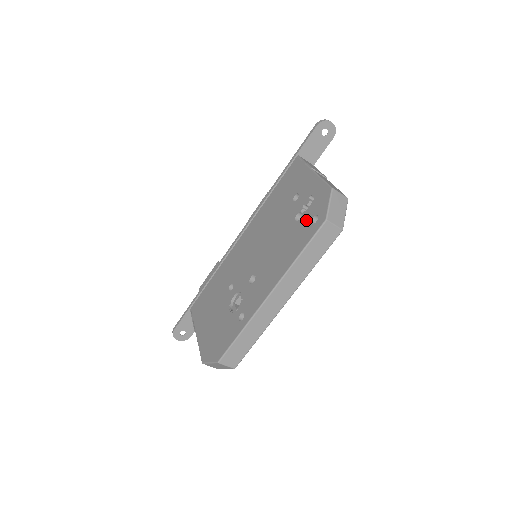
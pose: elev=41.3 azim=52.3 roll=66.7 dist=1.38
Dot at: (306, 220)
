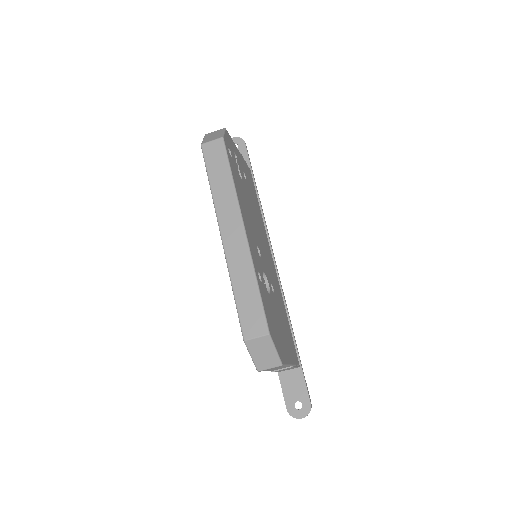
Dot at: occluded
